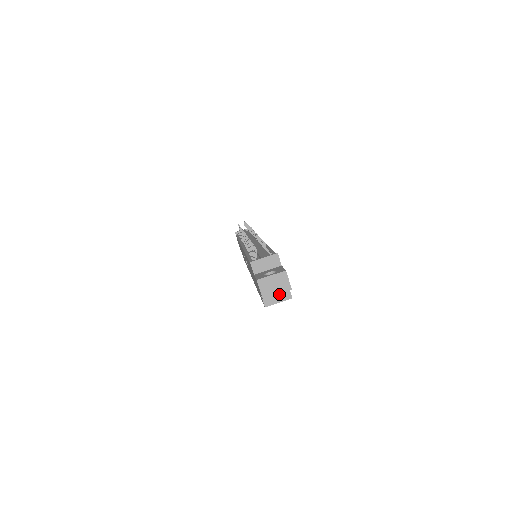
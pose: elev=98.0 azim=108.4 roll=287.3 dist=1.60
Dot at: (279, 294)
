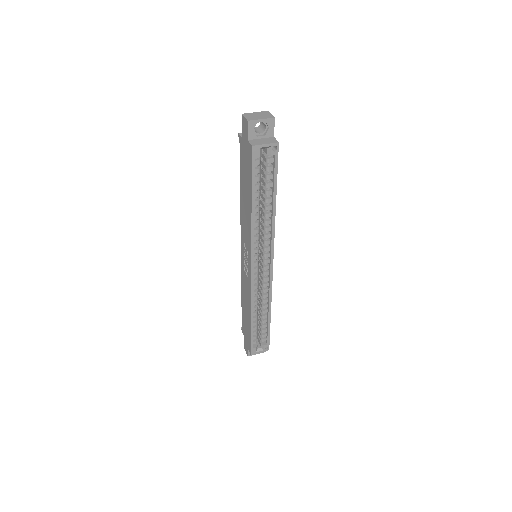
Dot at: (265, 140)
